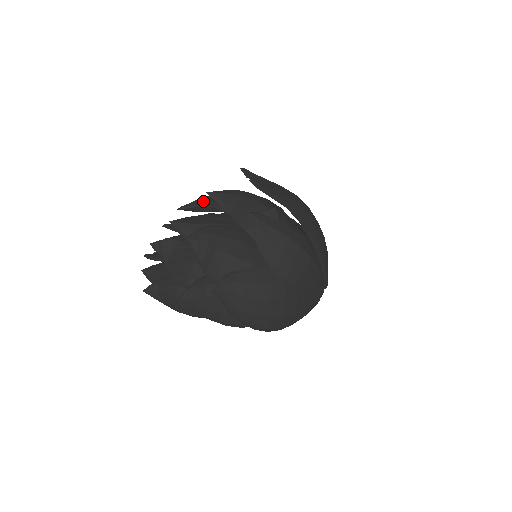
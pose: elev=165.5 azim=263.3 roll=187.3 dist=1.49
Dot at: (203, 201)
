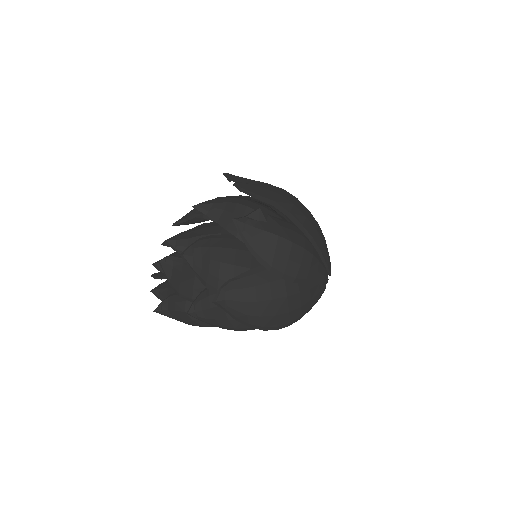
Dot at: (193, 214)
